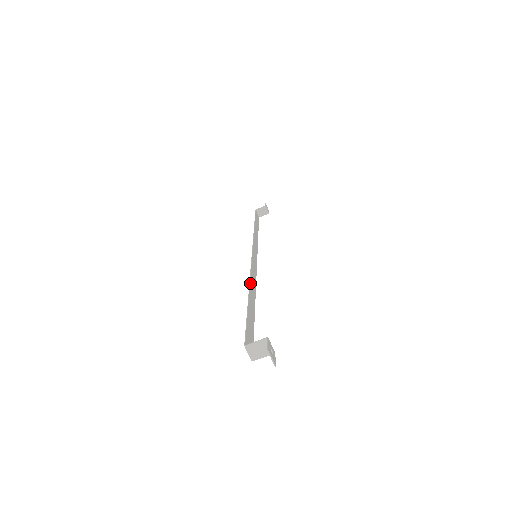
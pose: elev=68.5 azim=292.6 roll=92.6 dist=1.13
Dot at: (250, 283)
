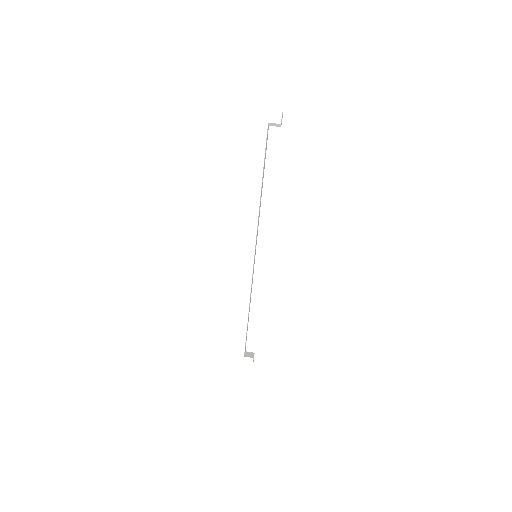
Dot at: occluded
